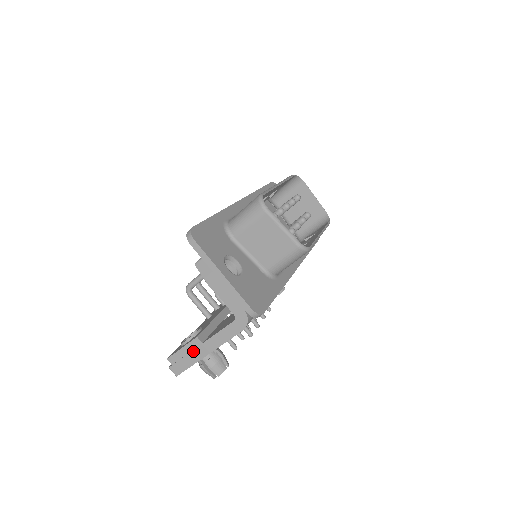
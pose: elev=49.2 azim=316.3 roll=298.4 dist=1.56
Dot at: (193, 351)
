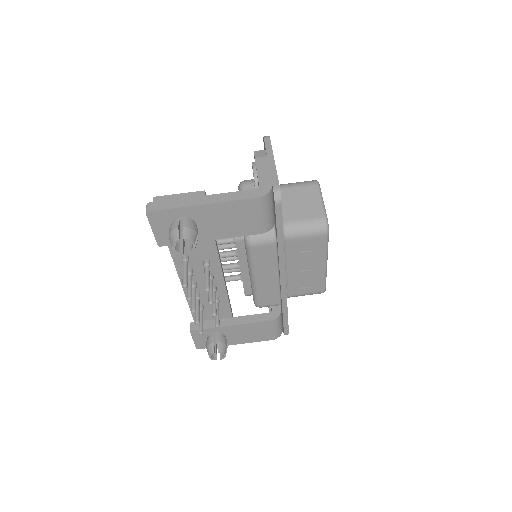
Dot at: (189, 198)
